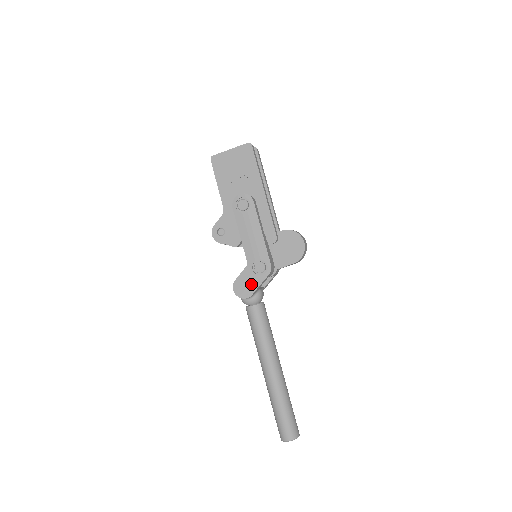
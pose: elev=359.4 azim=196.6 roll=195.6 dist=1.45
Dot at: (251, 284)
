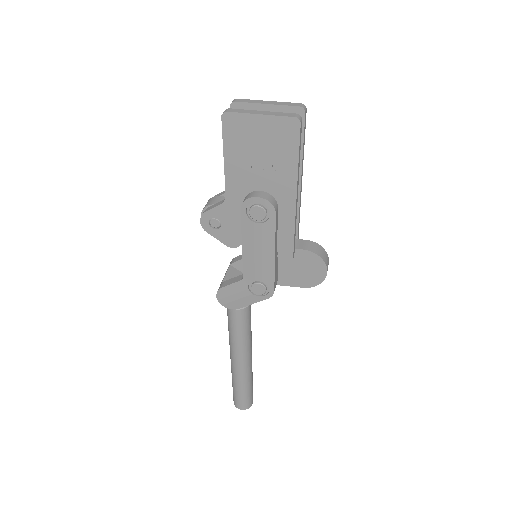
Dot at: (241, 299)
